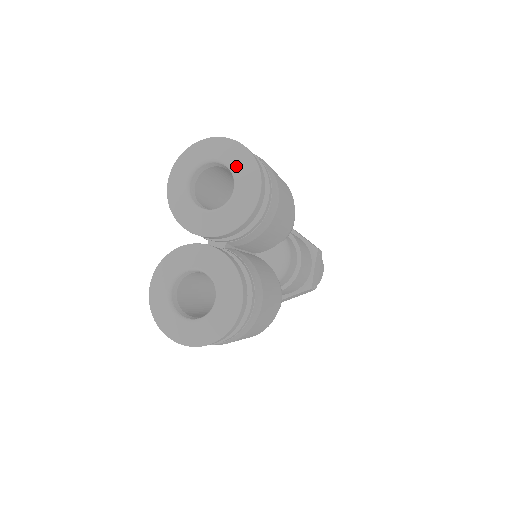
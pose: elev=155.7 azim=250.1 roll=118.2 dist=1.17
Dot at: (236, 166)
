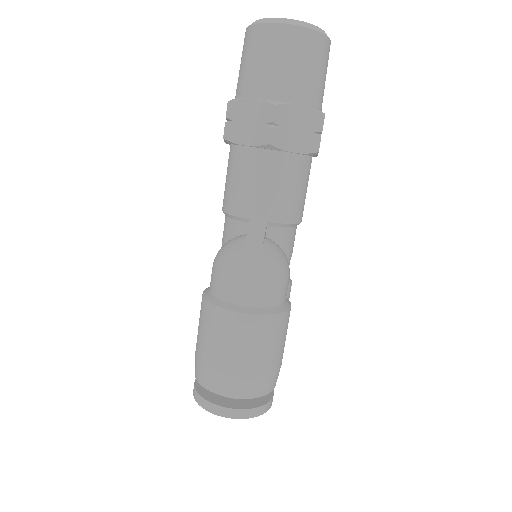
Dot at: occluded
